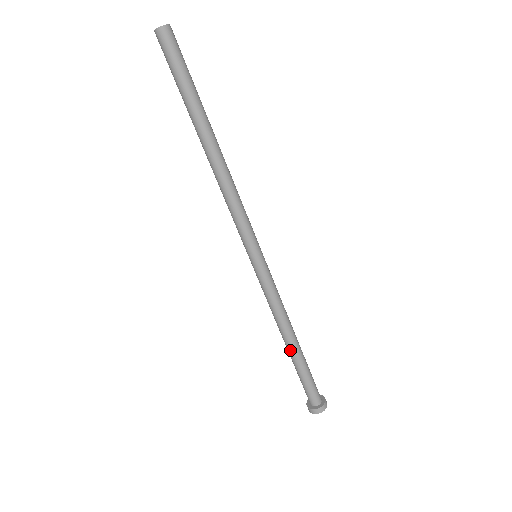
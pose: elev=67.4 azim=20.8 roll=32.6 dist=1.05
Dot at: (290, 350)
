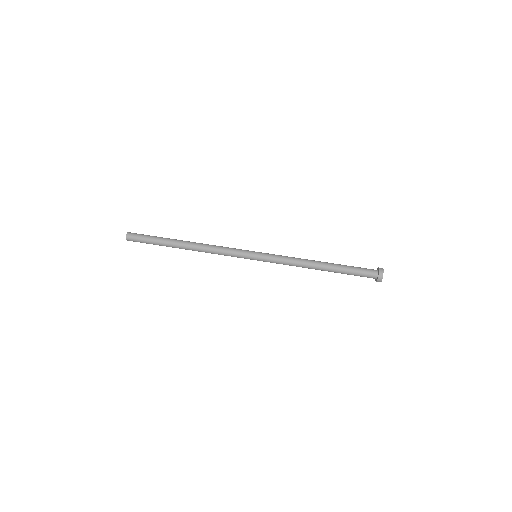
Dot at: (326, 265)
